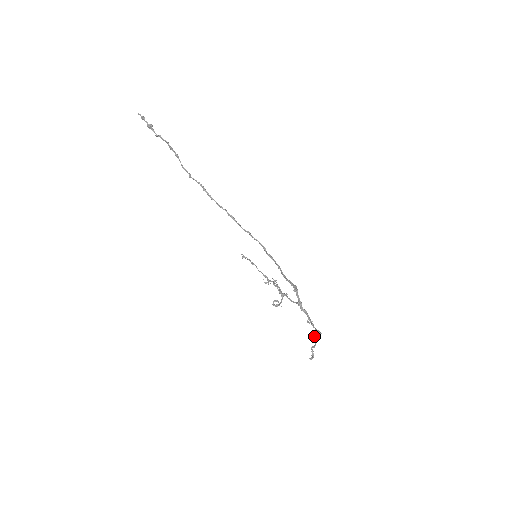
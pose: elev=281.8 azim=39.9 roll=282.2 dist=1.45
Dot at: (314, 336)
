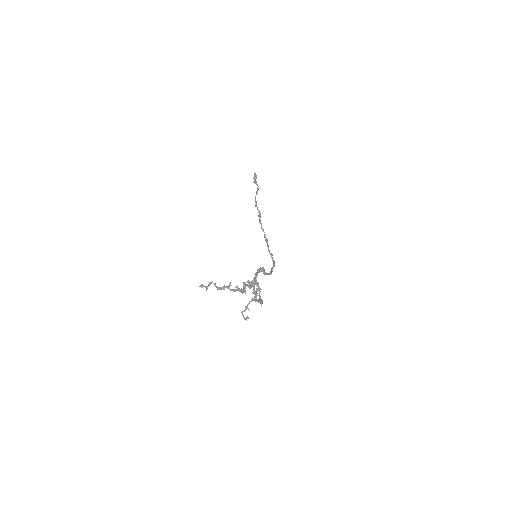
Dot at: (230, 283)
